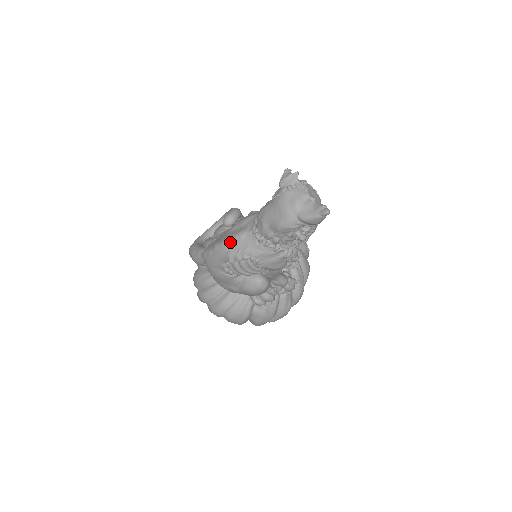
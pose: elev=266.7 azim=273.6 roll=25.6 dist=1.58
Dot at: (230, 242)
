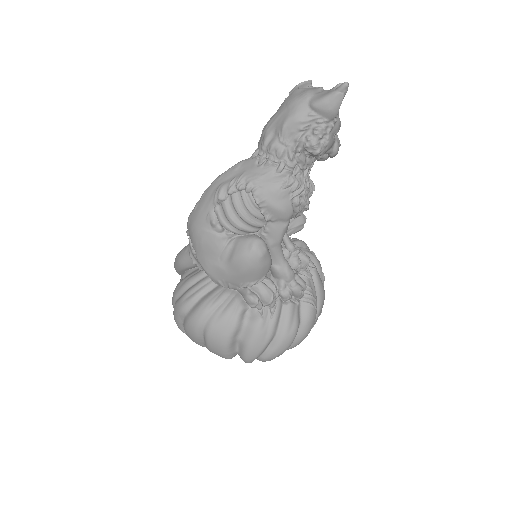
Dot at: (223, 175)
